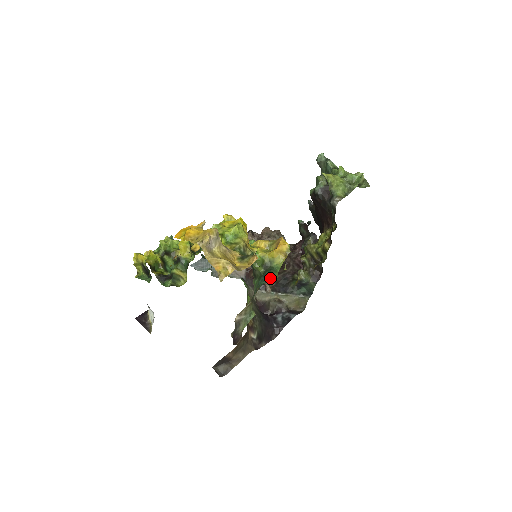
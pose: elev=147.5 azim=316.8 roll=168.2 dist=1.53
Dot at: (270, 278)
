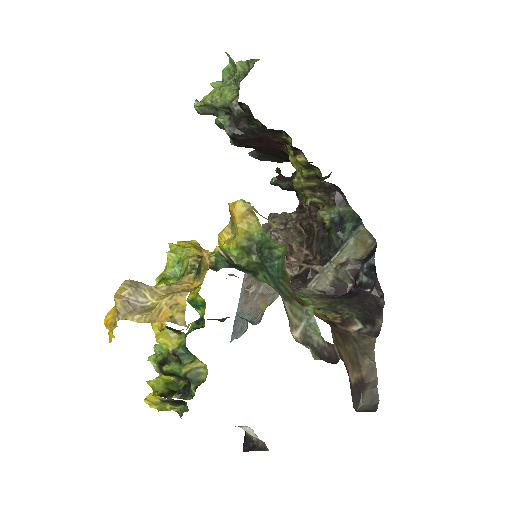
Dot at: (276, 255)
